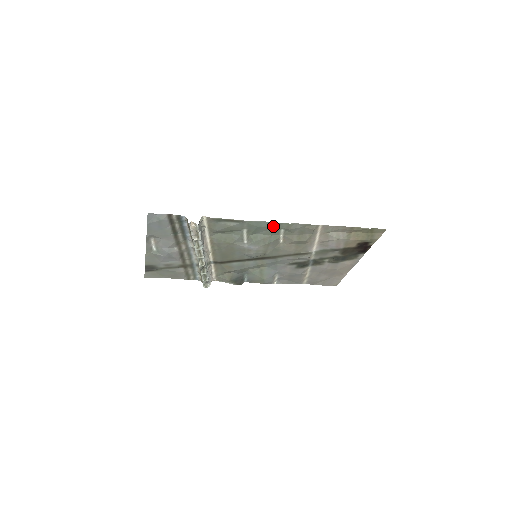
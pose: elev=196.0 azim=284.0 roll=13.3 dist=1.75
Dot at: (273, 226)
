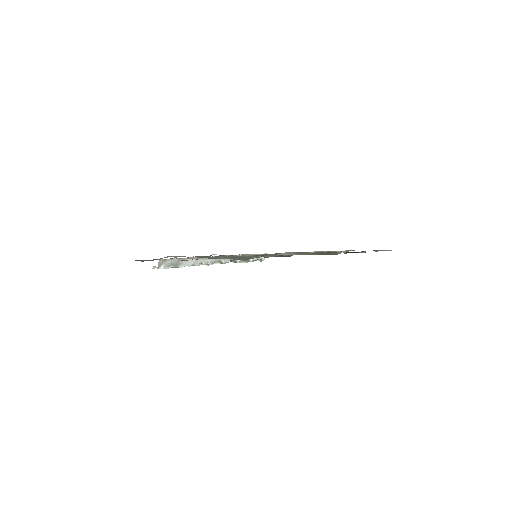
Dot at: occluded
